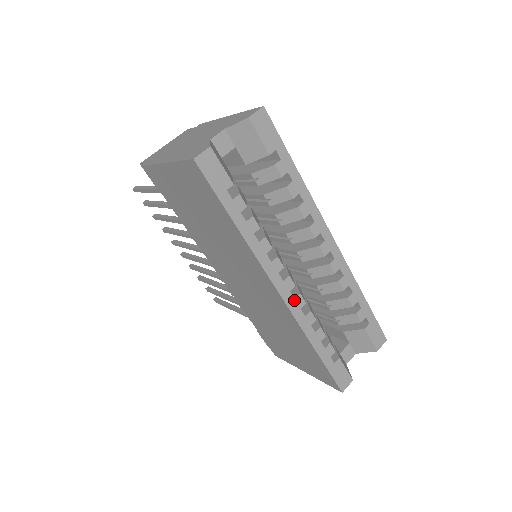
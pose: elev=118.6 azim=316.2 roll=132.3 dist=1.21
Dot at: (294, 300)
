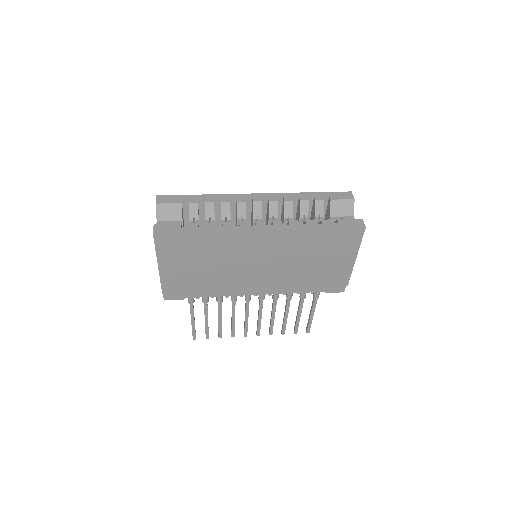
Dot at: (274, 226)
